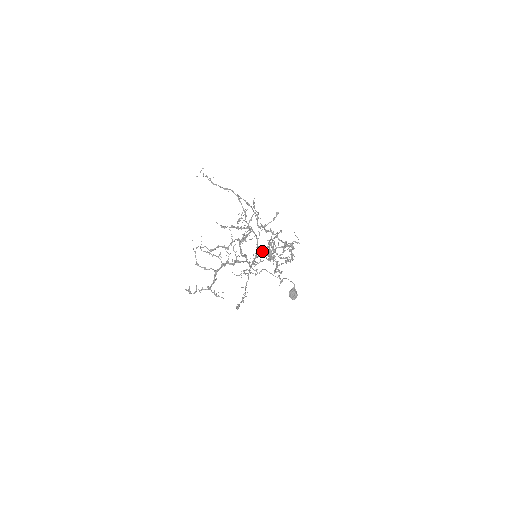
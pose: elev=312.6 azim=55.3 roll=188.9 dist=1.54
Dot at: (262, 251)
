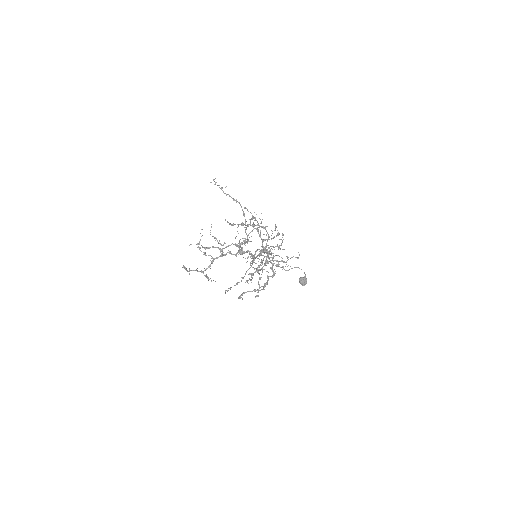
Dot at: (250, 264)
